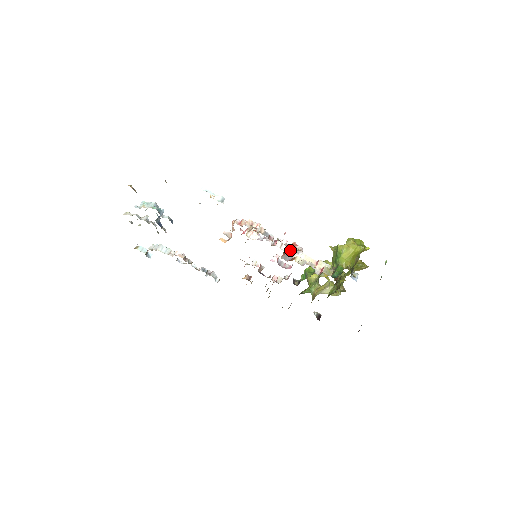
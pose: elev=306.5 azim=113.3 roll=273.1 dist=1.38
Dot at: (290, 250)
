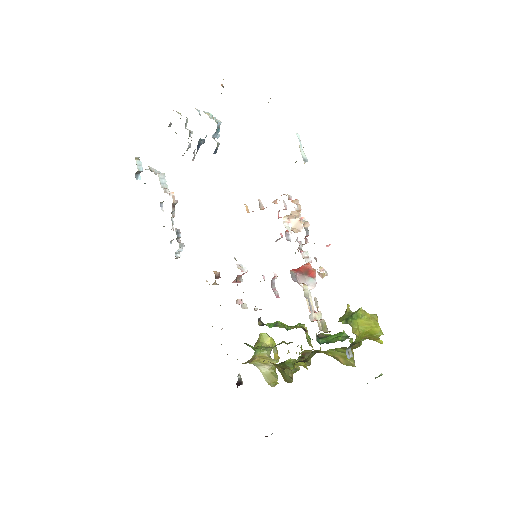
Dot at: (304, 274)
